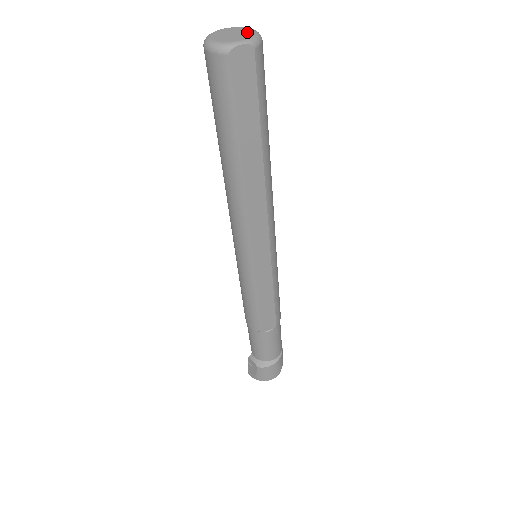
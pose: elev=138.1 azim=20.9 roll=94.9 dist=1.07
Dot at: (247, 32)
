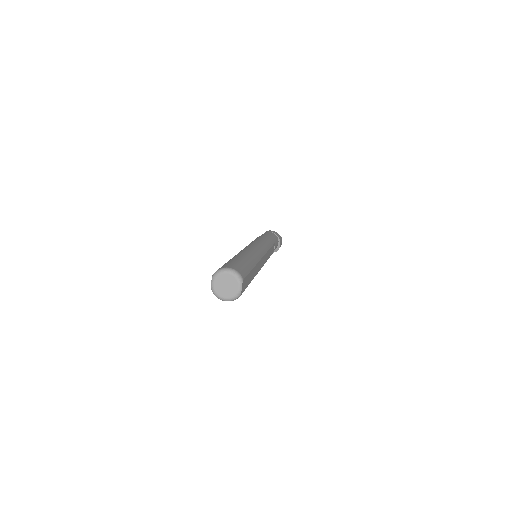
Dot at: (229, 278)
